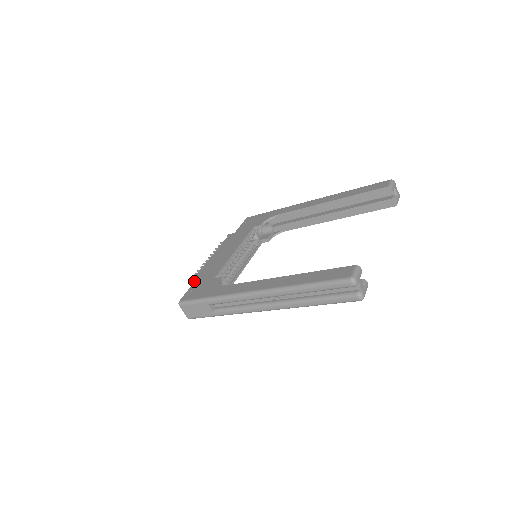
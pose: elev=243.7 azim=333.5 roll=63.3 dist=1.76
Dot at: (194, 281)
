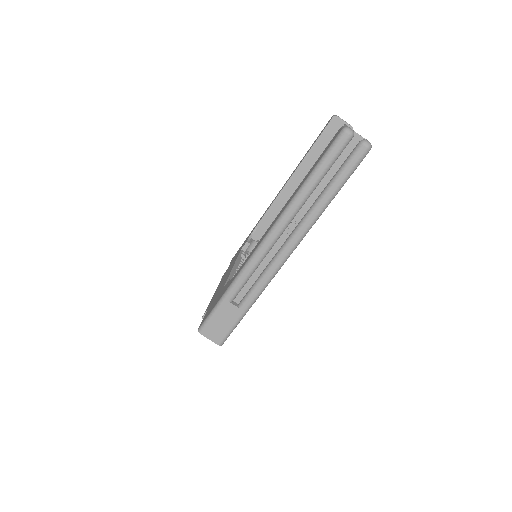
Dot at: occluded
